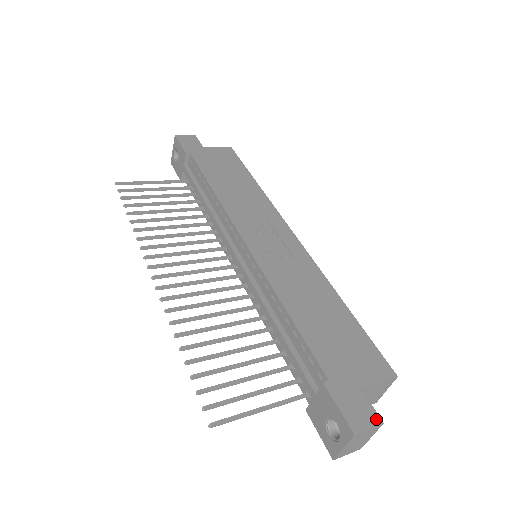
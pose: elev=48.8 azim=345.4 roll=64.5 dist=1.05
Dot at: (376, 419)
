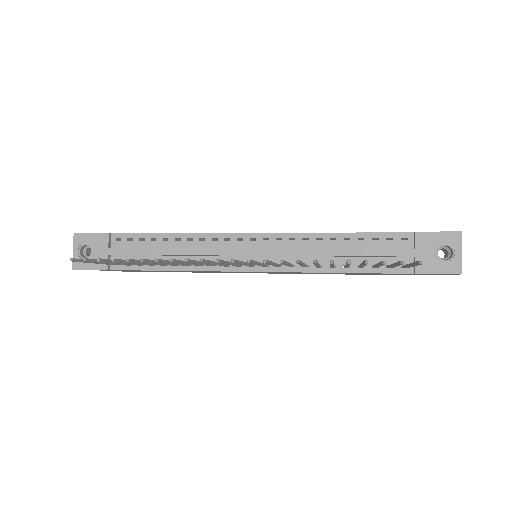
Dot at: occluded
